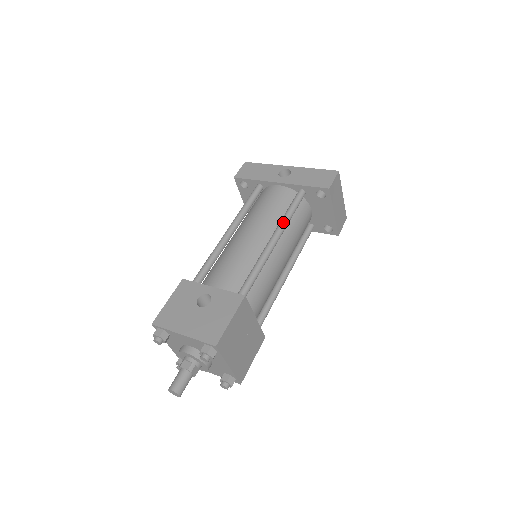
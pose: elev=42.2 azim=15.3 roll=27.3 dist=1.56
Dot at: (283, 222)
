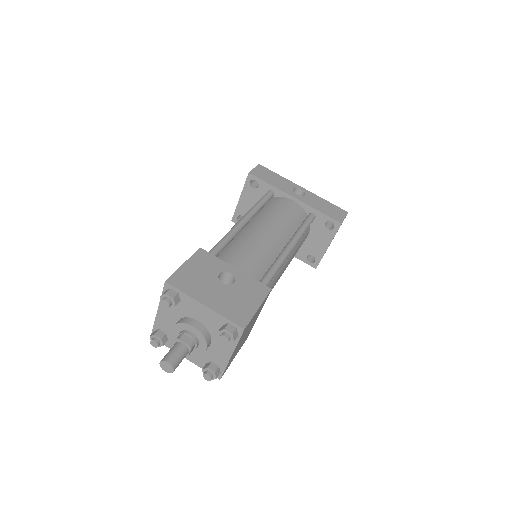
Dot at: (299, 235)
